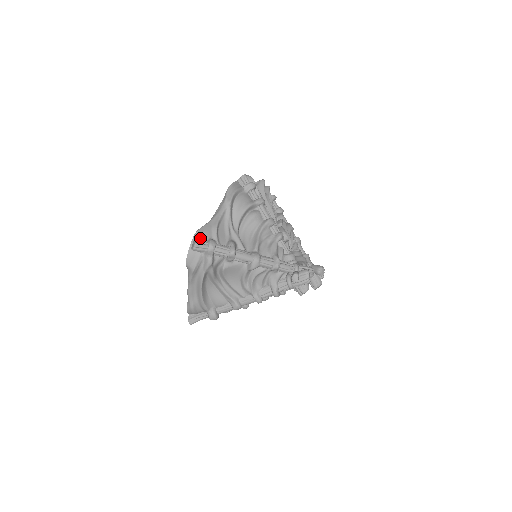
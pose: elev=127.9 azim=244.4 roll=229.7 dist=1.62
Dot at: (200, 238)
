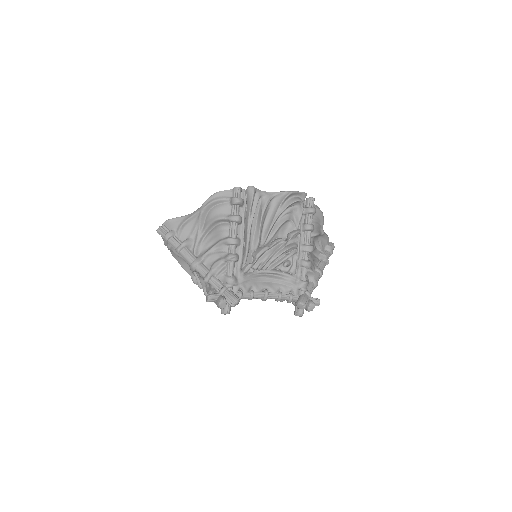
Dot at: (167, 226)
